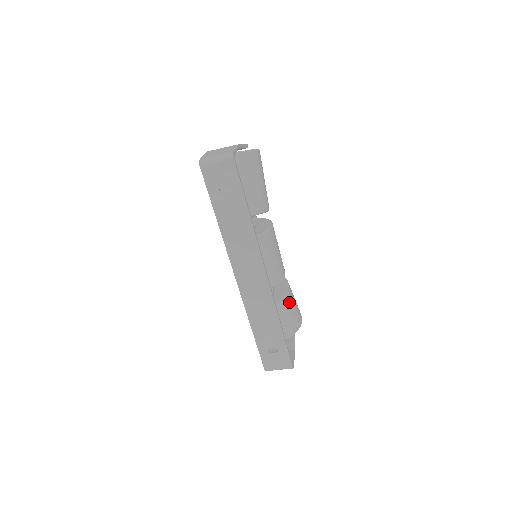
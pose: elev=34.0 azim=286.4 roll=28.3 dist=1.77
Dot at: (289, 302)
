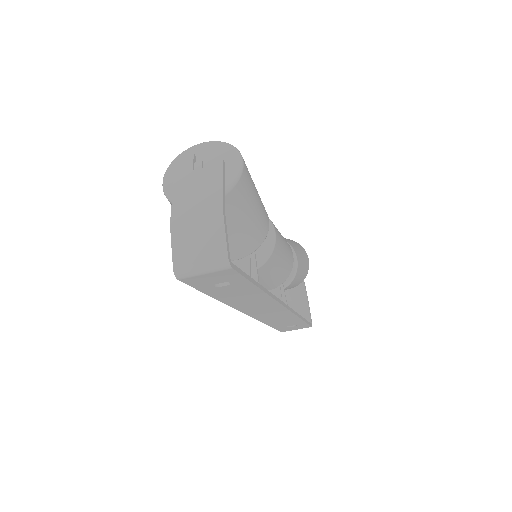
Dot at: (299, 271)
